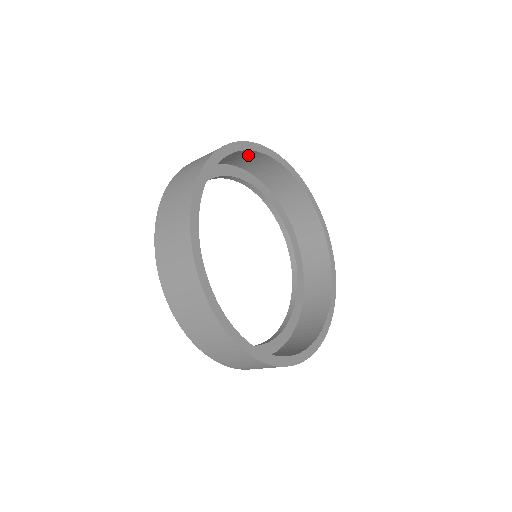
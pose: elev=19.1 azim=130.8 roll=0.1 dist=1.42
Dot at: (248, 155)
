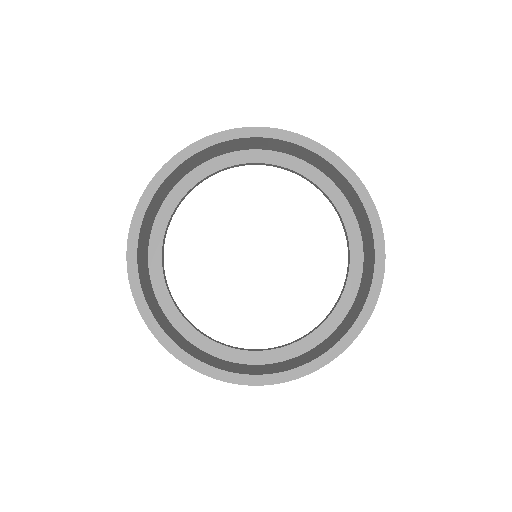
Dot at: (228, 144)
